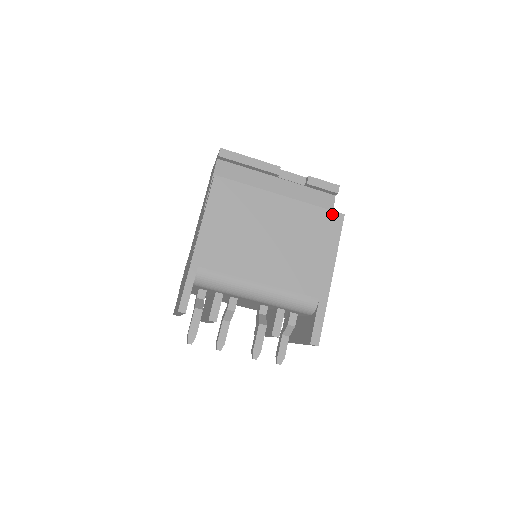
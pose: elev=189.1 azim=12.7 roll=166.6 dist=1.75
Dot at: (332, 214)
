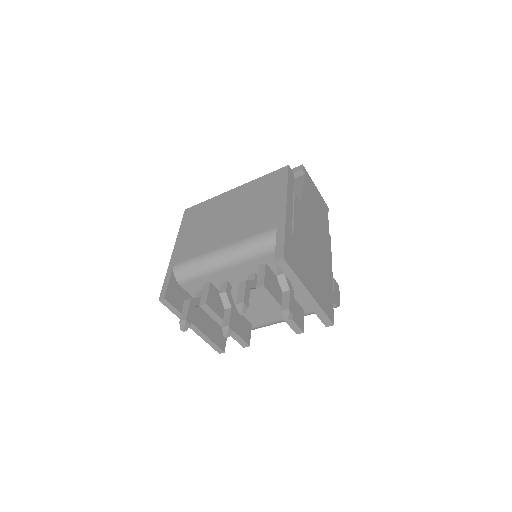
Dot at: (277, 172)
